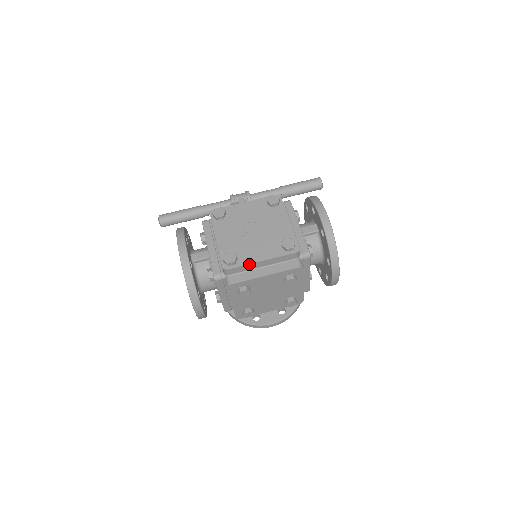
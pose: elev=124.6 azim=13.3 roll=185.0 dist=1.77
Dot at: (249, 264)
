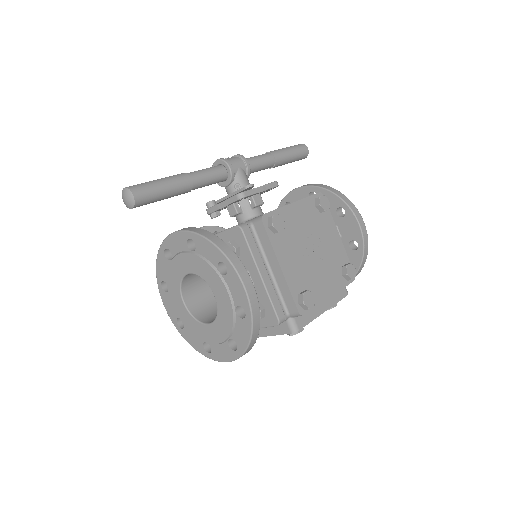
Dot at: (321, 303)
